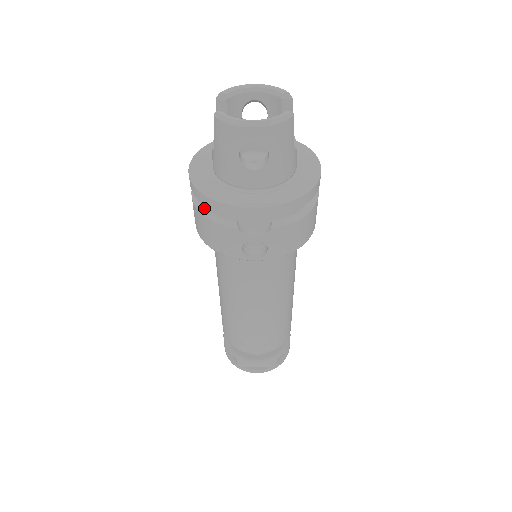
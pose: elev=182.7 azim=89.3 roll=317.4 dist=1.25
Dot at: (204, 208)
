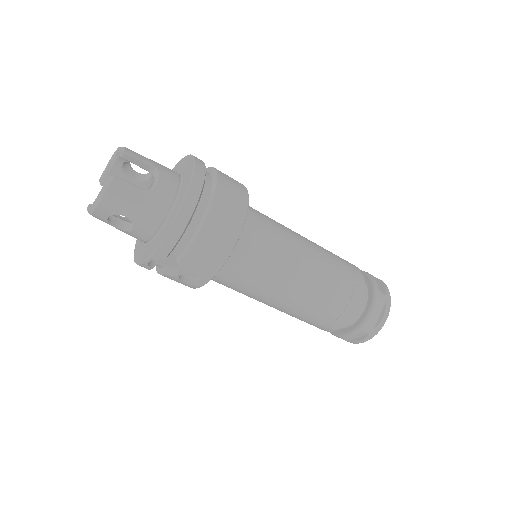
Dot at: occluded
